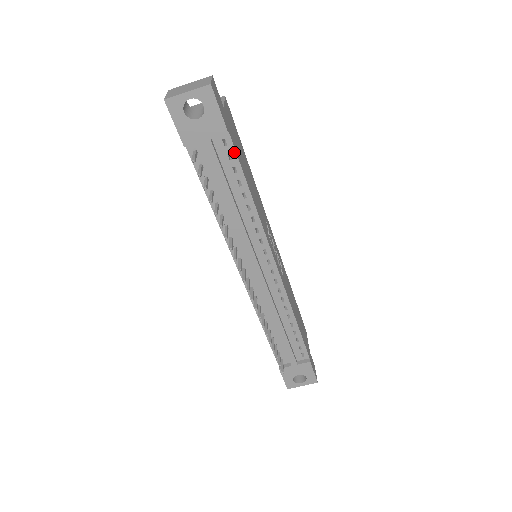
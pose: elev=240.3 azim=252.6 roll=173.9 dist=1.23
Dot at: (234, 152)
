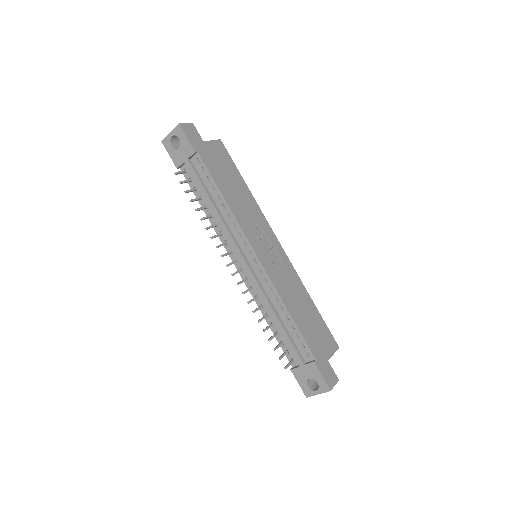
Dot at: (205, 166)
